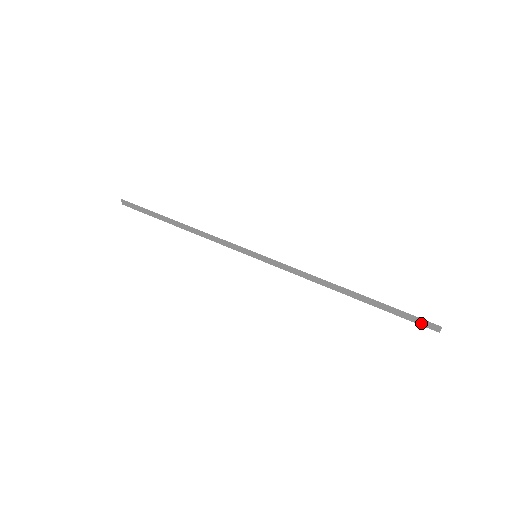
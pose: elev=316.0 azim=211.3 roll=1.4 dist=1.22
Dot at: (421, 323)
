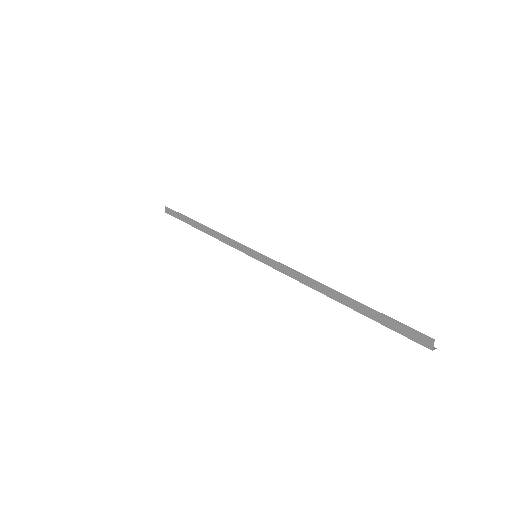
Dot at: (411, 335)
